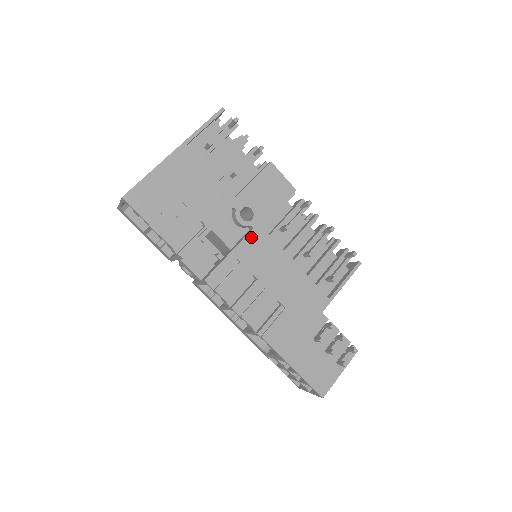
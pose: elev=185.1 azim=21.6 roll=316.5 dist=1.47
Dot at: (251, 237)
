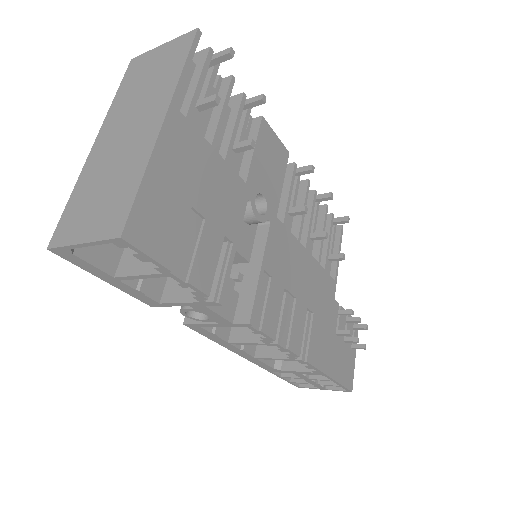
Dot at: (271, 236)
